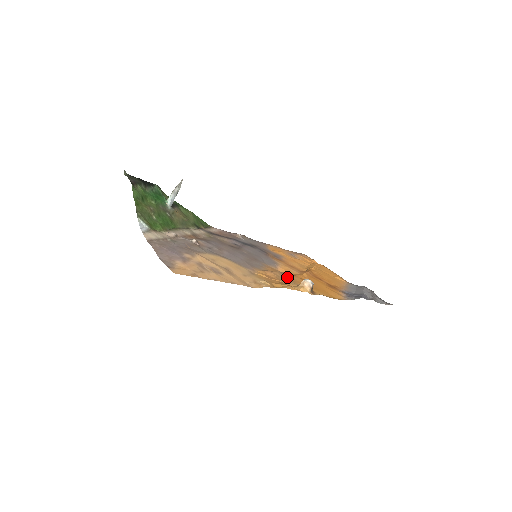
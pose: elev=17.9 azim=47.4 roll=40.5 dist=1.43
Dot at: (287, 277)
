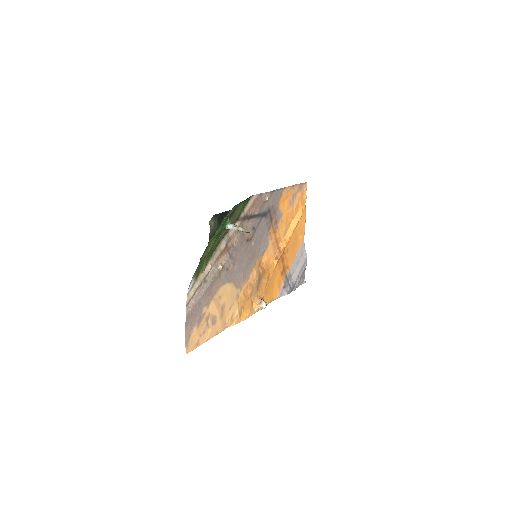
Dot at: (259, 285)
